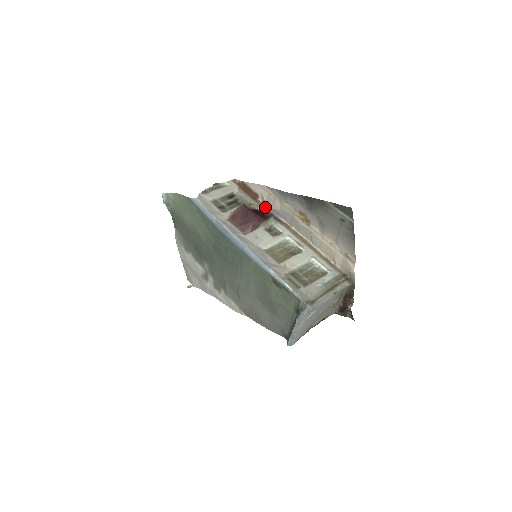
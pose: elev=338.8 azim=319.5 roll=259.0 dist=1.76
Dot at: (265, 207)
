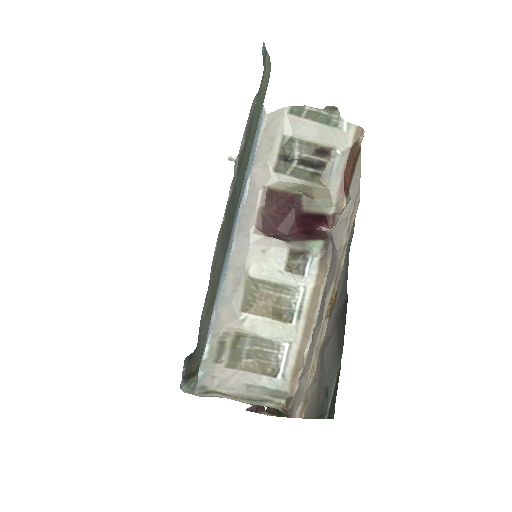
Dot at: (334, 219)
